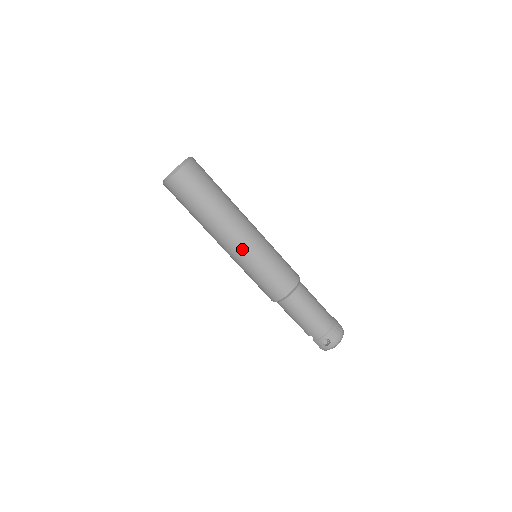
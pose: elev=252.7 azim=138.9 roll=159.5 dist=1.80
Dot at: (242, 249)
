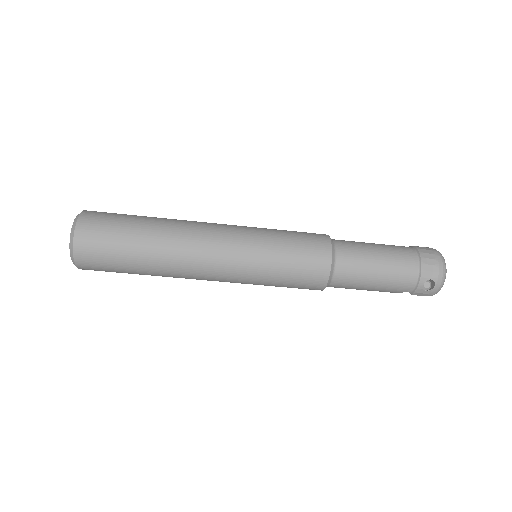
Dot at: (228, 266)
